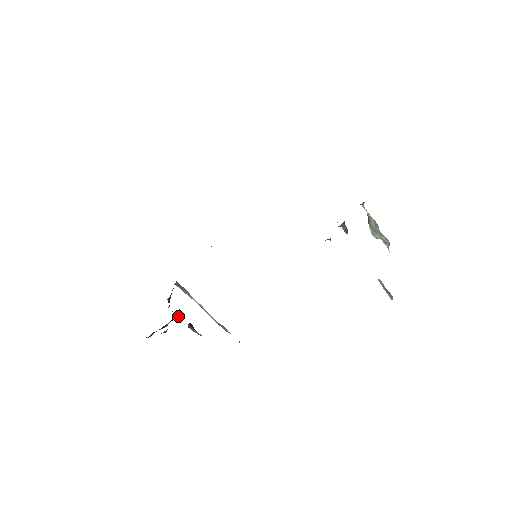
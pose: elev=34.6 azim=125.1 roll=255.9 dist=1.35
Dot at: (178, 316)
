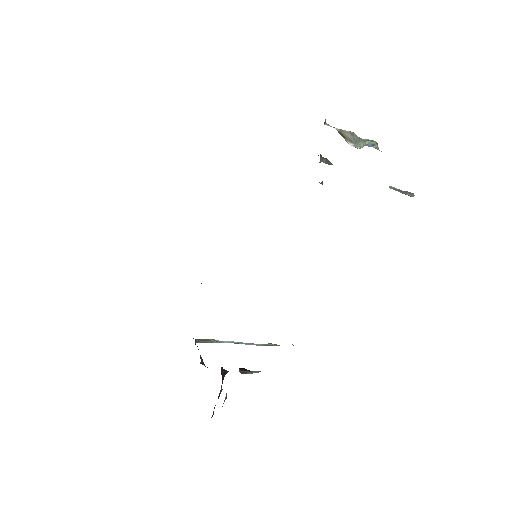
Dot at: (225, 372)
